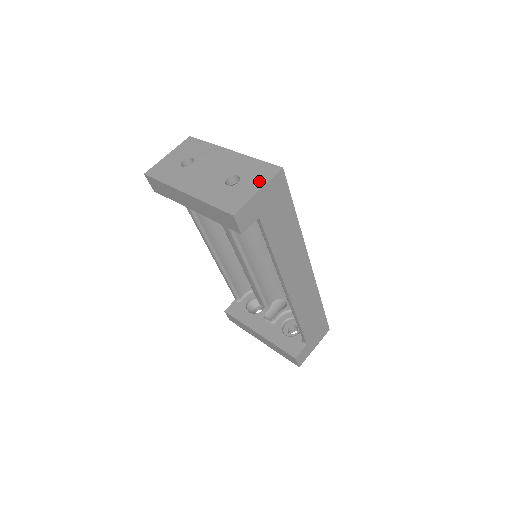
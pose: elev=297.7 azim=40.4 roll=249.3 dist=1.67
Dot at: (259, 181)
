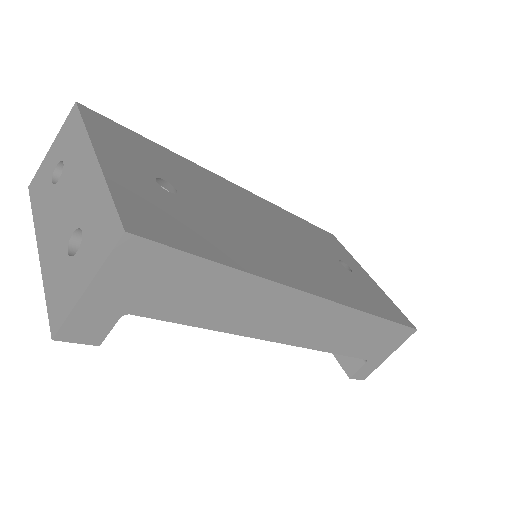
Dot at: (93, 260)
